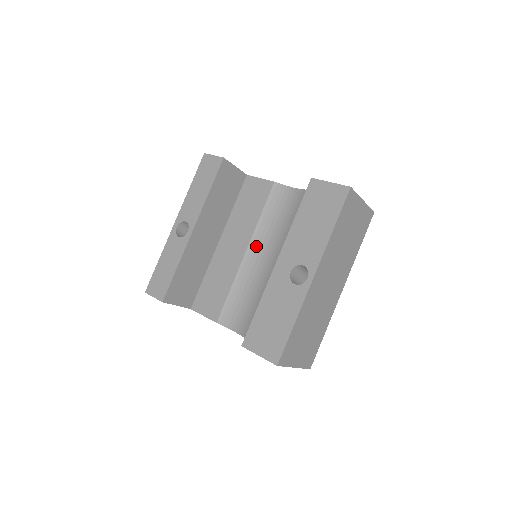
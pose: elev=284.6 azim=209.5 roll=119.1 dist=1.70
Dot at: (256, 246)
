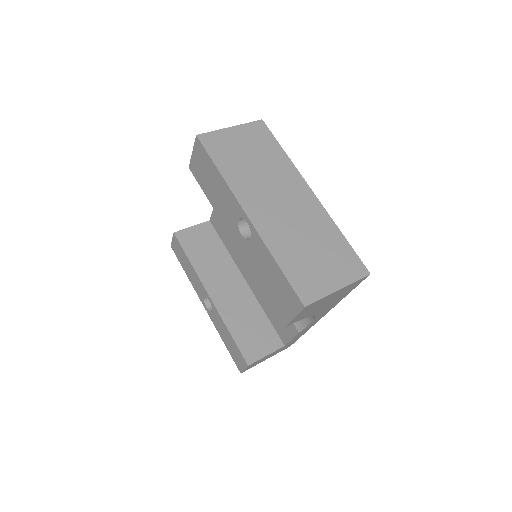
Dot at: occluded
